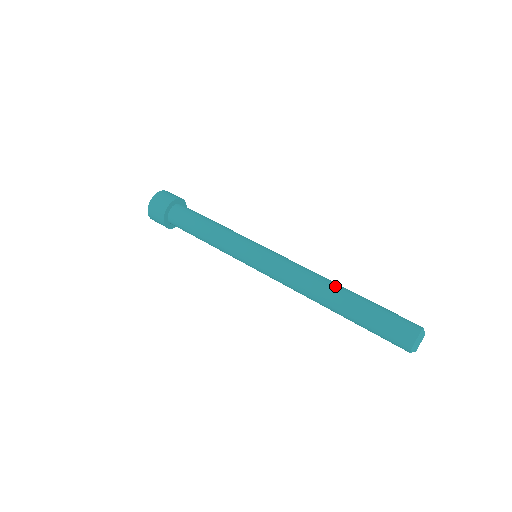
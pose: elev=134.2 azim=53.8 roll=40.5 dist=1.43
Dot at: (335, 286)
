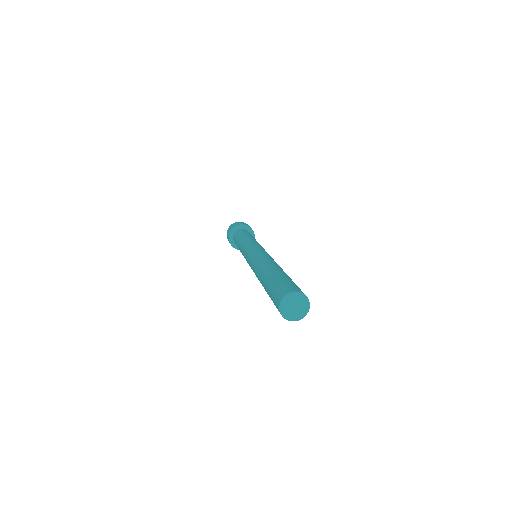
Dot at: (271, 265)
